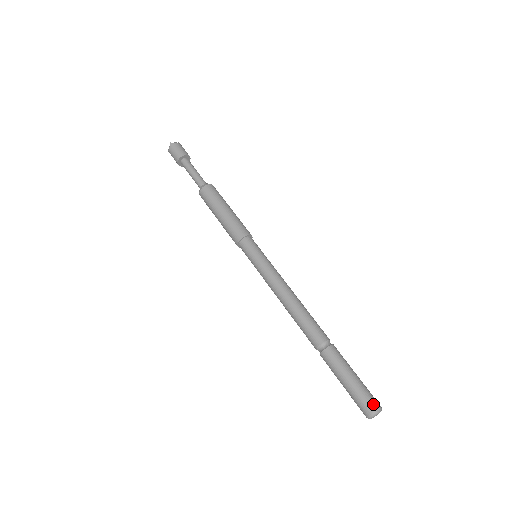
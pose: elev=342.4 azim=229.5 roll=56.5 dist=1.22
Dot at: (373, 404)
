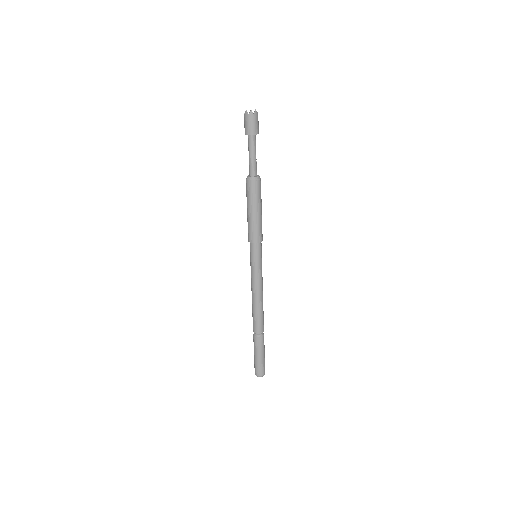
Dot at: (259, 373)
